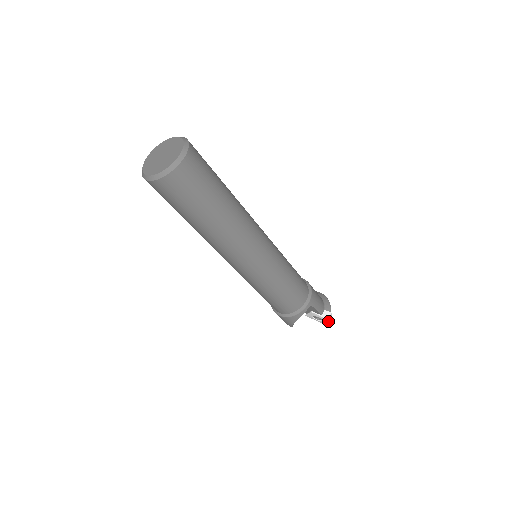
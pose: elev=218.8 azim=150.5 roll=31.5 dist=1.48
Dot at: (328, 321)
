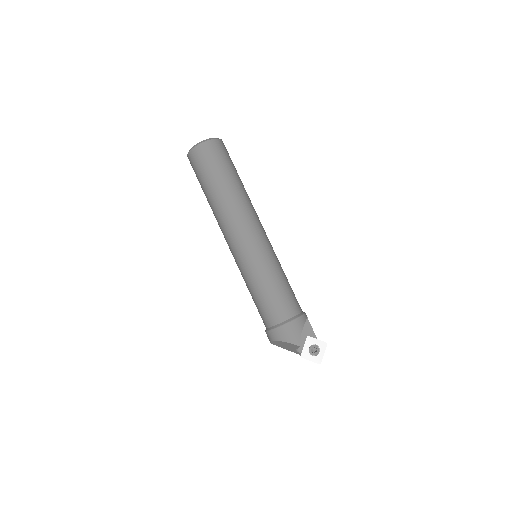
Dot at: (324, 347)
